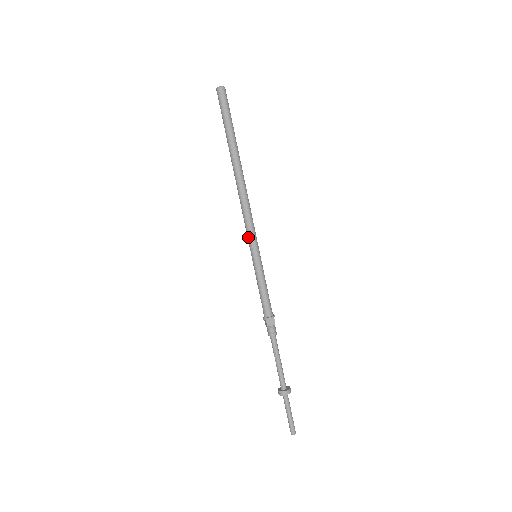
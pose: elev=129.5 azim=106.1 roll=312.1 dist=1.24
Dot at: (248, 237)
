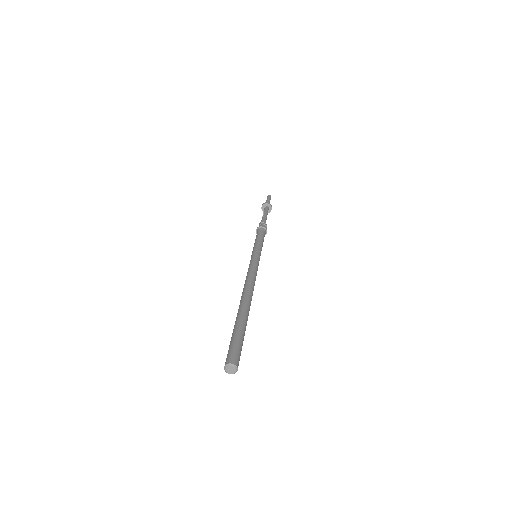
Dot at: (249, 264)
